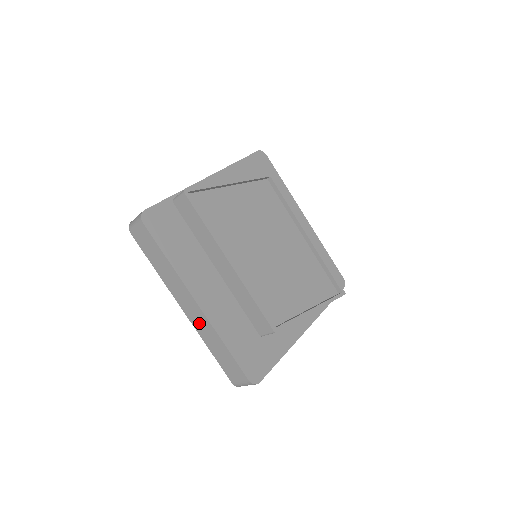
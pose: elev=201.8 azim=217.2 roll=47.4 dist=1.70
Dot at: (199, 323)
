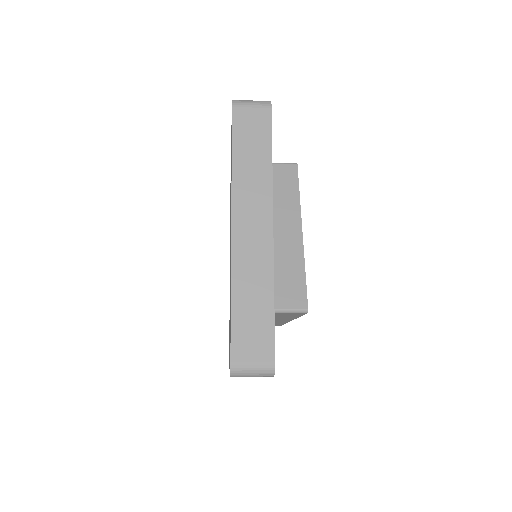
Dot at: occluded
